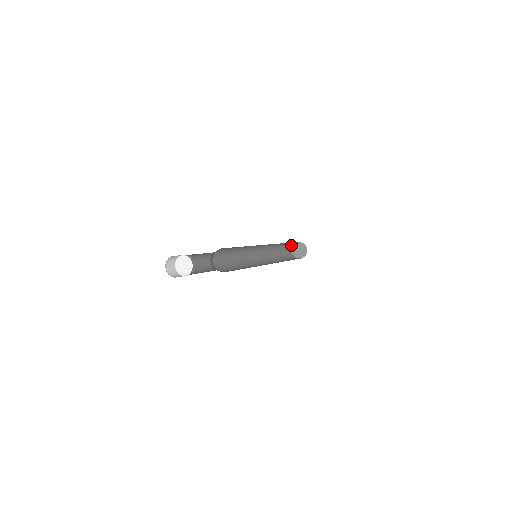
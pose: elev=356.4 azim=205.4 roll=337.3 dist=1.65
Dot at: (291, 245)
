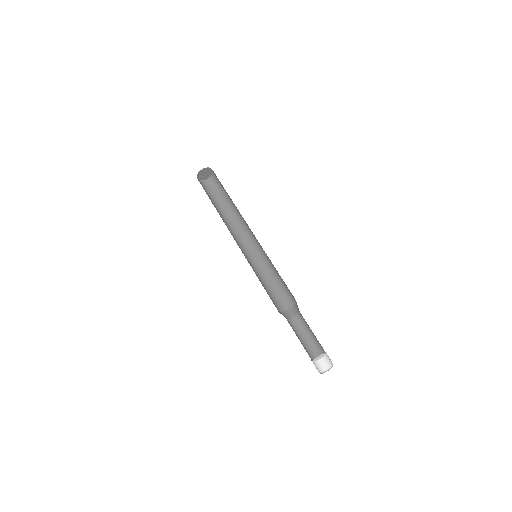
Dot at: occluded
